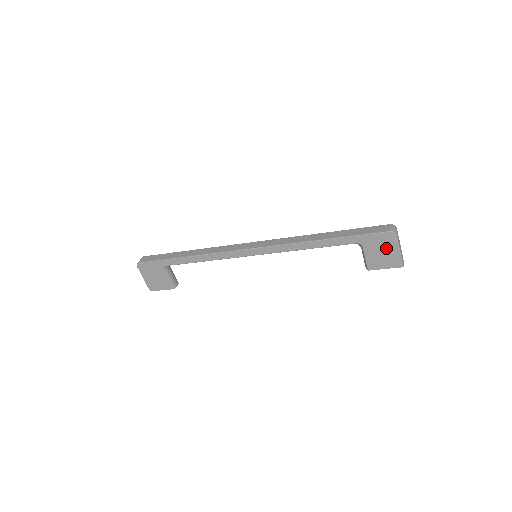
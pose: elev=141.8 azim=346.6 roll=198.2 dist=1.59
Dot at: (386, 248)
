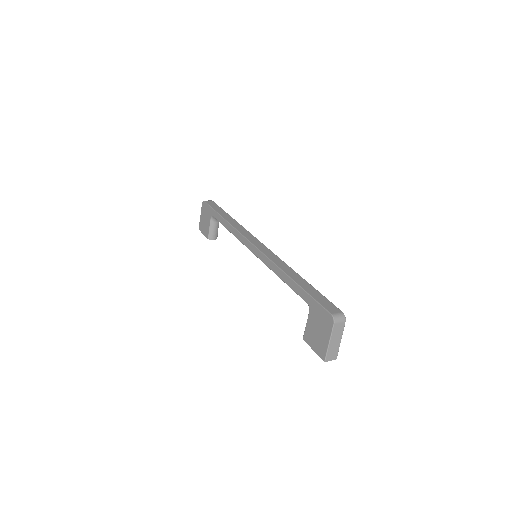
Dot at: (322, 329)
